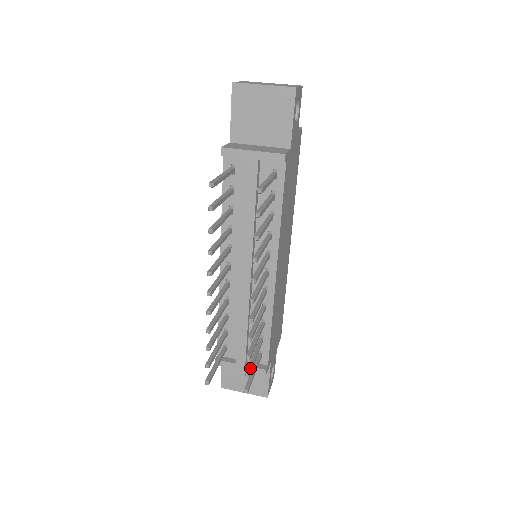
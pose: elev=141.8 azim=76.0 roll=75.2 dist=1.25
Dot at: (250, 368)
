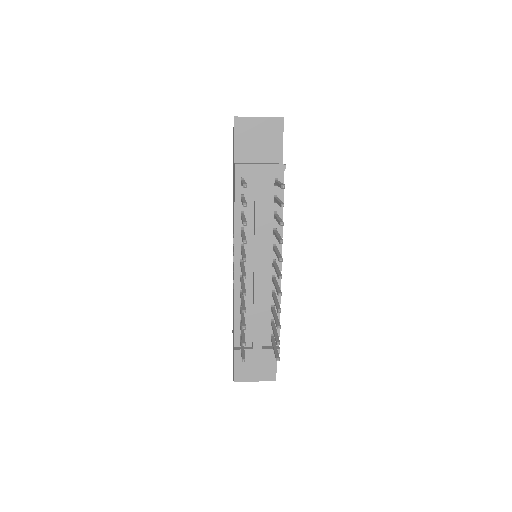
Dot at: (278, 339)
